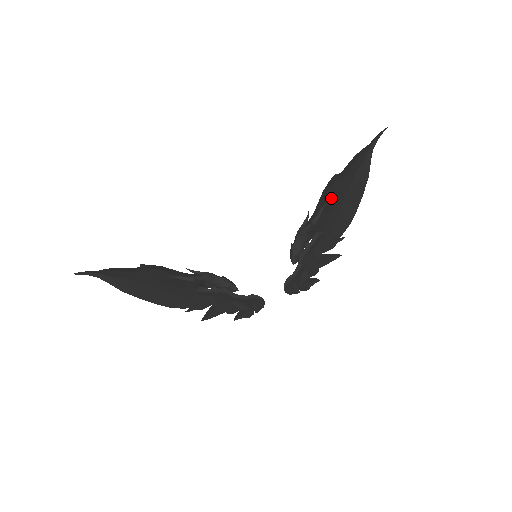
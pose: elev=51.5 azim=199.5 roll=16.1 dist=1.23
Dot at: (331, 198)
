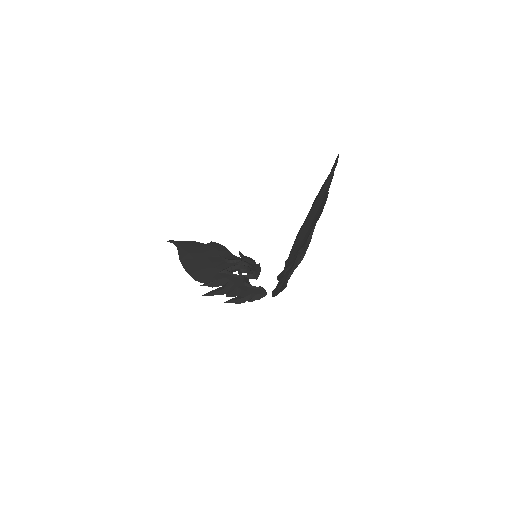
Dot at: occluded
